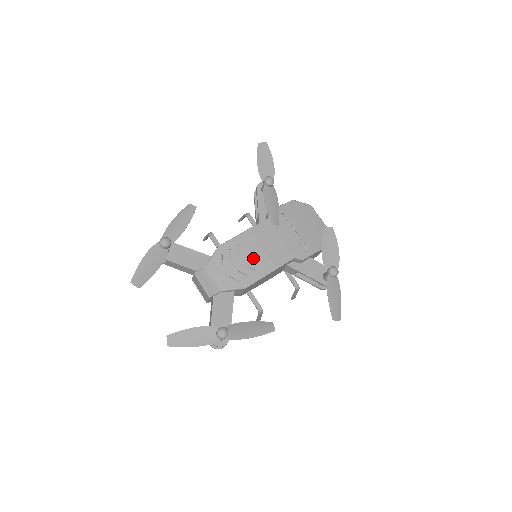
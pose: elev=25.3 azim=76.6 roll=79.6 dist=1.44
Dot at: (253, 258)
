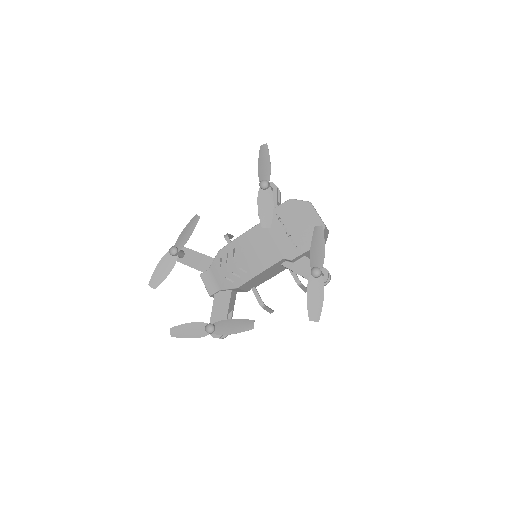
Dot at: (245, 260)
